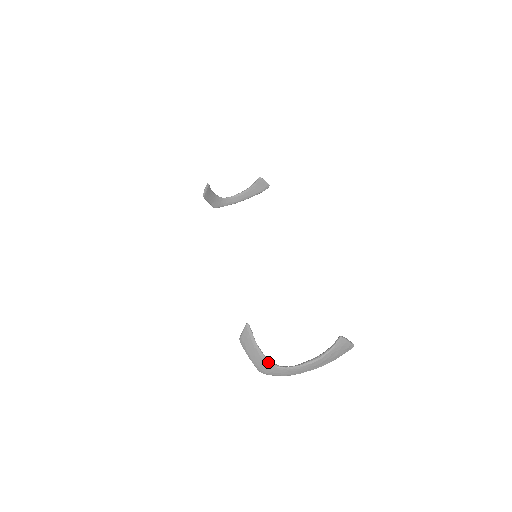
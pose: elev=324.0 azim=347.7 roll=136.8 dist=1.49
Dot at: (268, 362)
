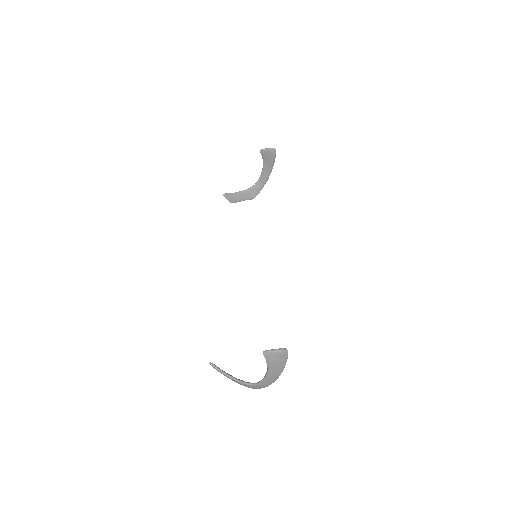
Dot at: (243, 384)
